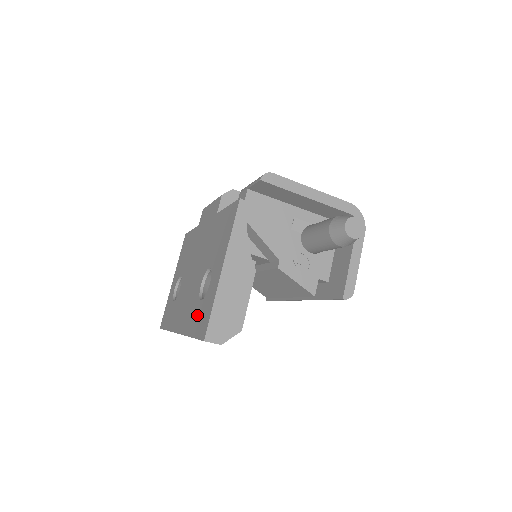
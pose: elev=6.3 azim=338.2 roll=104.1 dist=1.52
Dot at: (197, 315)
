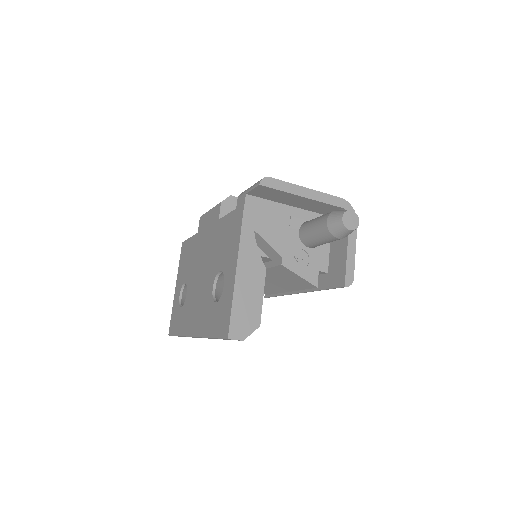
Dot at: (214, 316)
